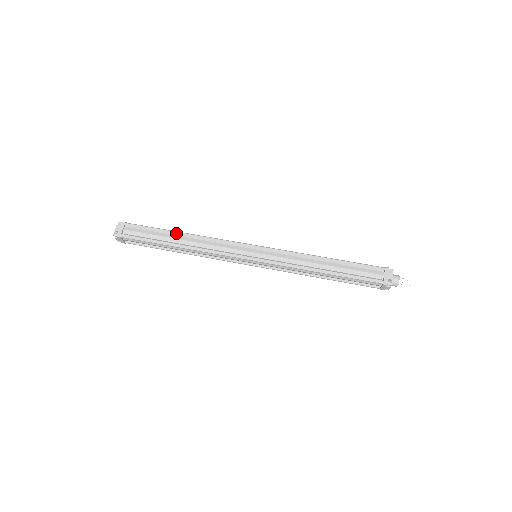
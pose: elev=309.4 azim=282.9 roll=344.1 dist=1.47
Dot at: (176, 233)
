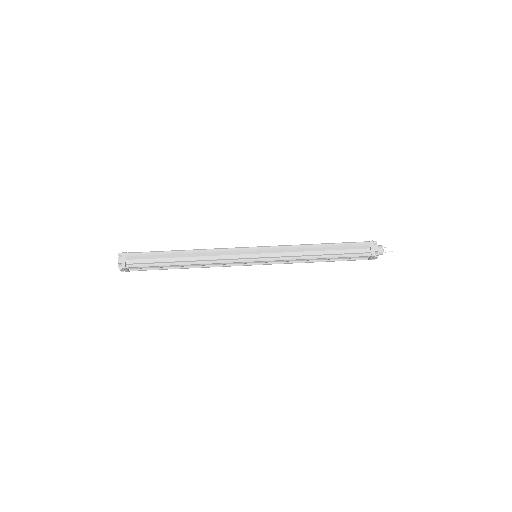
Dot at: (178, 252)
